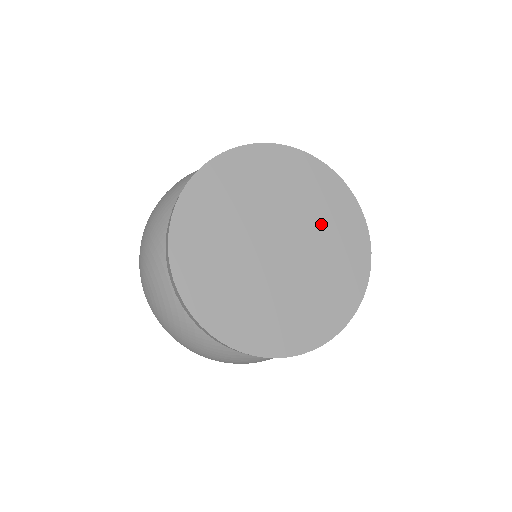
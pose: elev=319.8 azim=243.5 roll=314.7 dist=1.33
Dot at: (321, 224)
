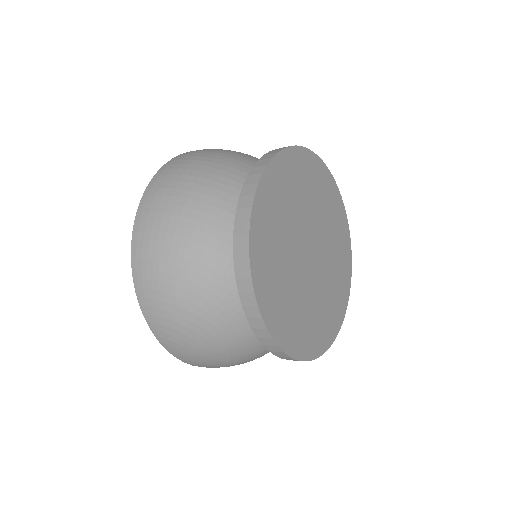
Dot at: (321, 208)
